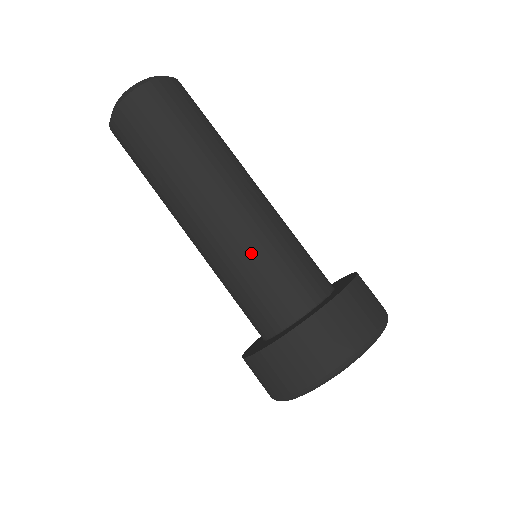
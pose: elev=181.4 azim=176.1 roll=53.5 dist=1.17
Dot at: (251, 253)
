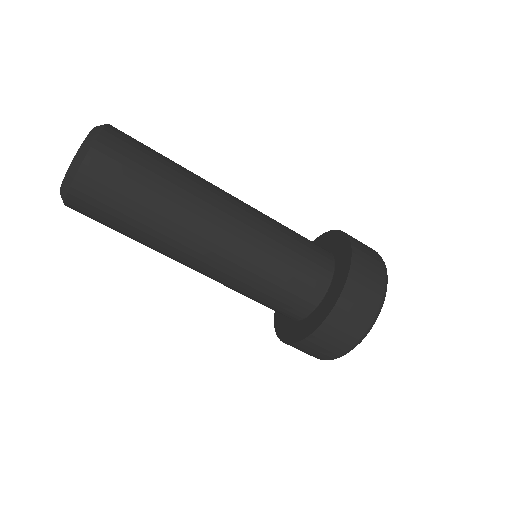
Dot at: (247, 287)
